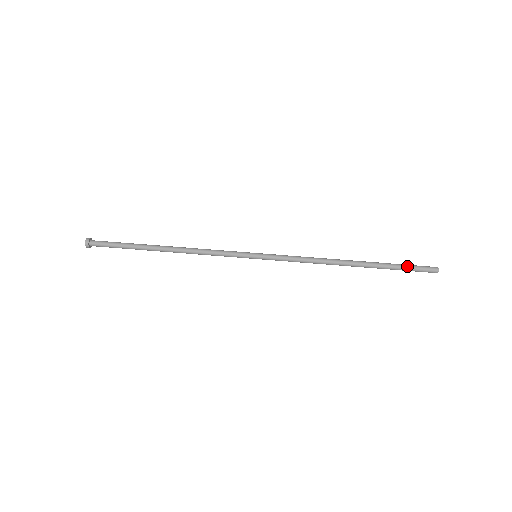
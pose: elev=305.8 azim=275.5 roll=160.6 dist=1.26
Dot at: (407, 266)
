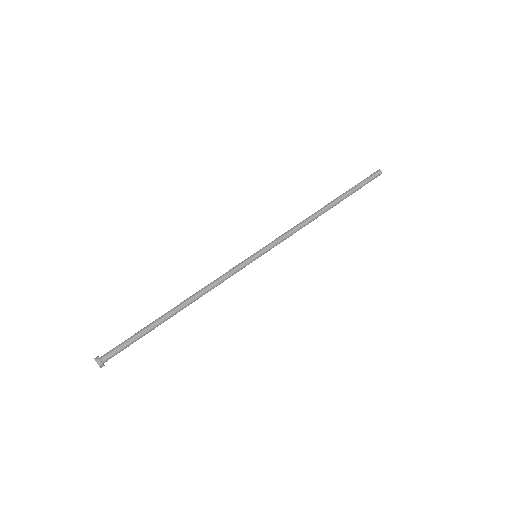
Dot at: (361, 183)
